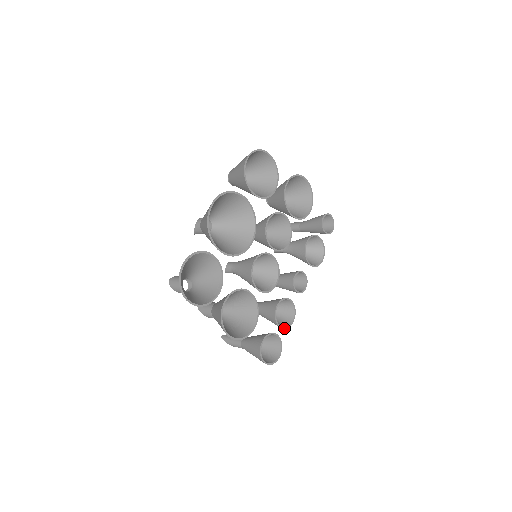
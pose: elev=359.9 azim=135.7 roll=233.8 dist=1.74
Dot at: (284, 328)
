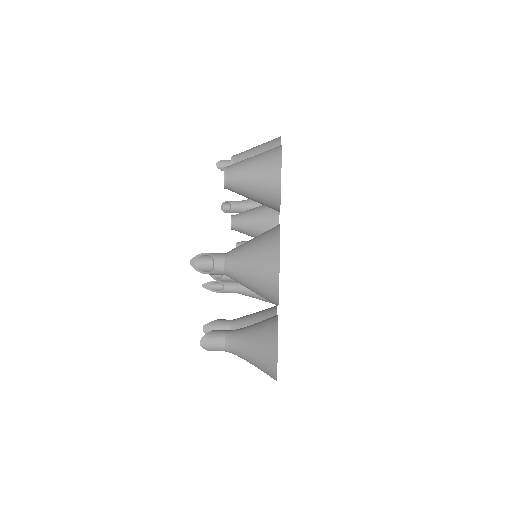
Dot at: occluded
